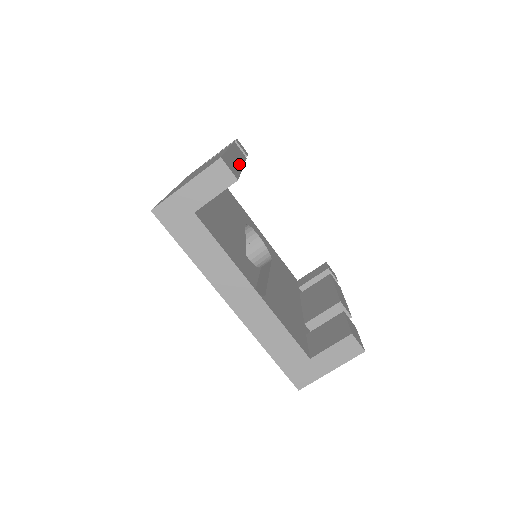
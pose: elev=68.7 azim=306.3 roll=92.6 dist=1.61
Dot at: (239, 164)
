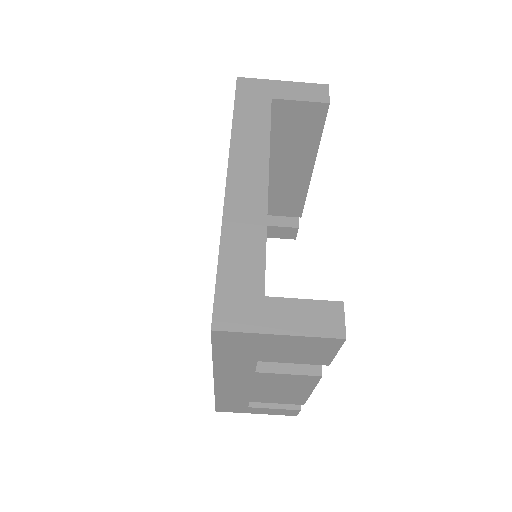
Dot at: occluded
